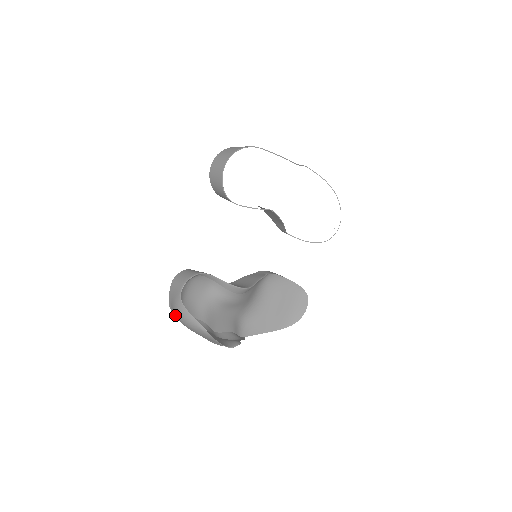
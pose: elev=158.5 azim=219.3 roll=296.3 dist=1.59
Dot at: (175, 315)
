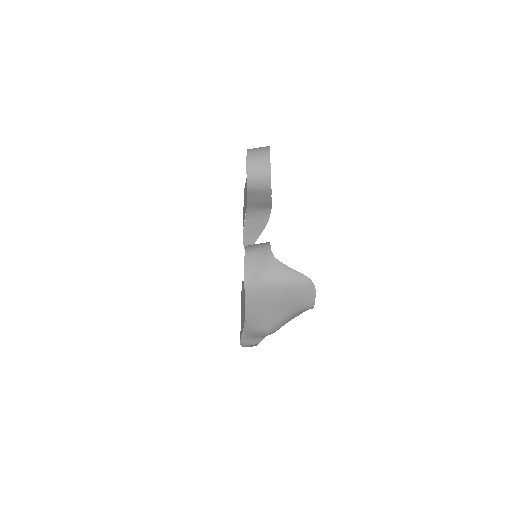
Dot at: (260, 283)
